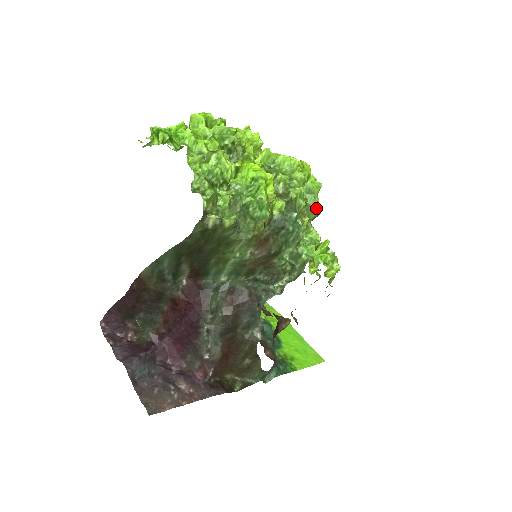
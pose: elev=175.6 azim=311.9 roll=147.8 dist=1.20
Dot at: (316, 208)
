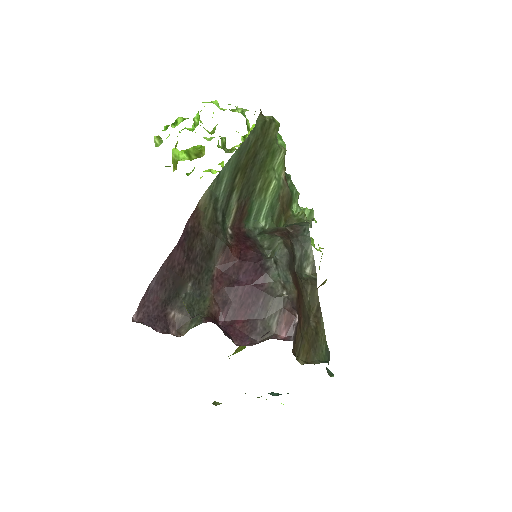
Dot at: occluded
